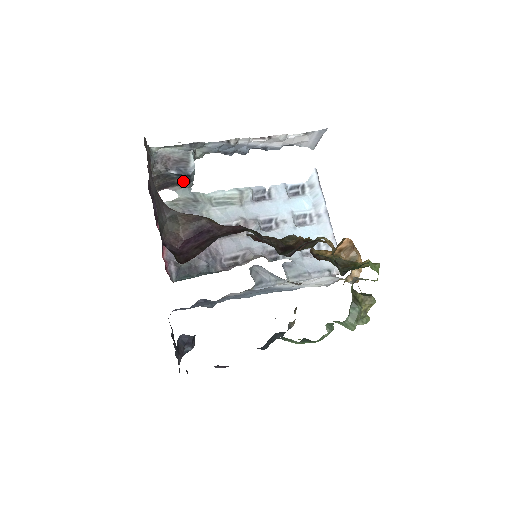
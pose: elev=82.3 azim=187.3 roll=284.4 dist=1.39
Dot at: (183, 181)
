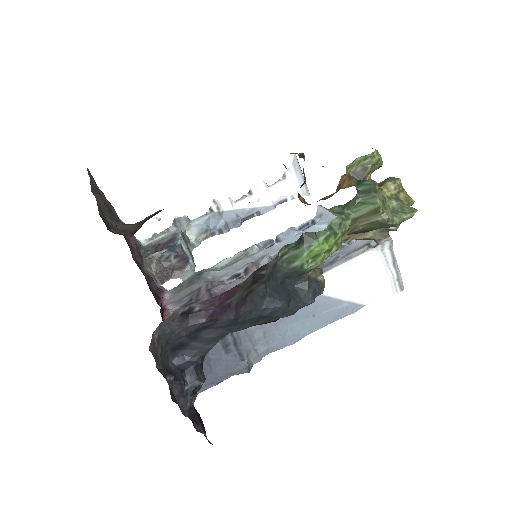
Dot at: (179, 259)
